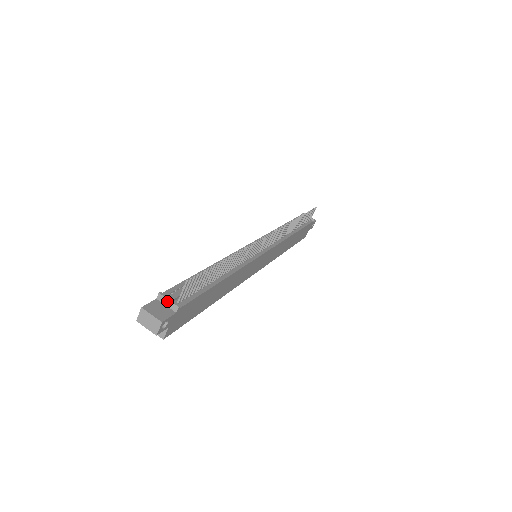
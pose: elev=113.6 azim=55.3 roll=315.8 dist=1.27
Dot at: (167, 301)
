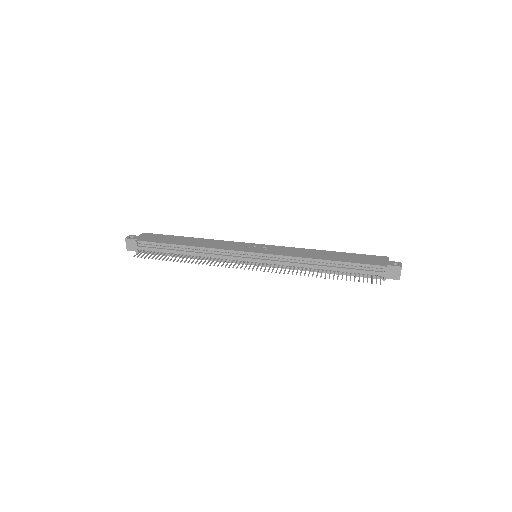
Dot at: (136, 246)
